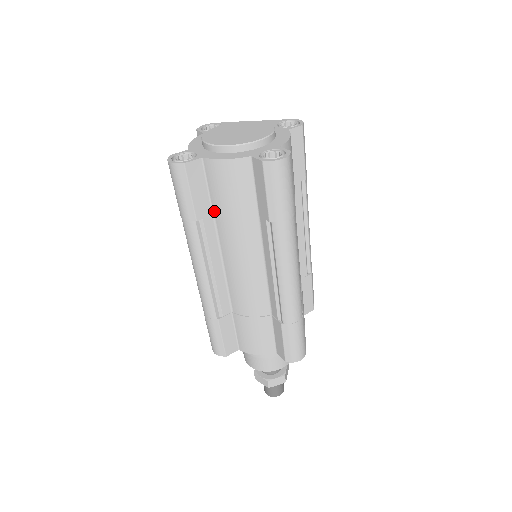
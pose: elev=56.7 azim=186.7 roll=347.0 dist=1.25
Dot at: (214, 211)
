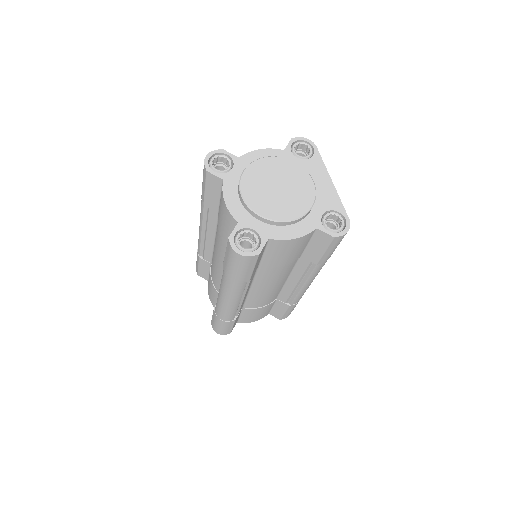
Dot at: (218, 213)
